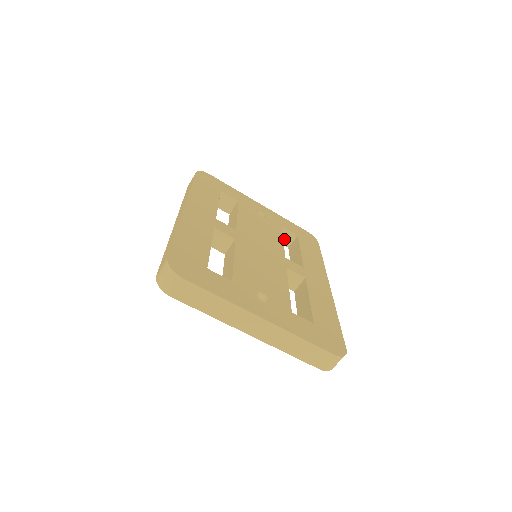
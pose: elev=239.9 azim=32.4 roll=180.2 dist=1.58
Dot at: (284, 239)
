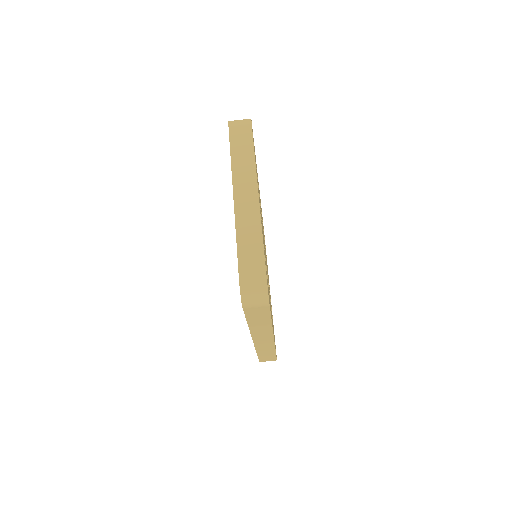
Dot at: occluded
